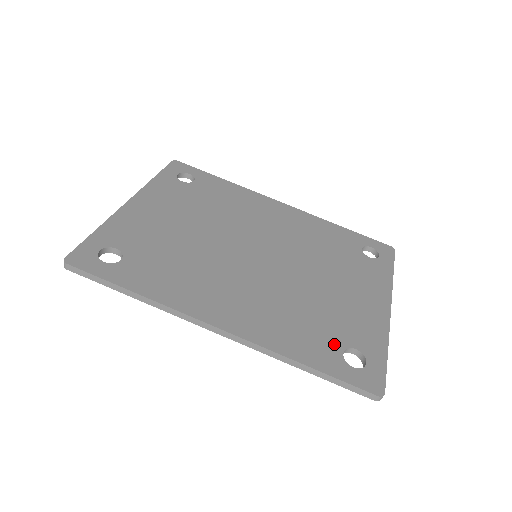
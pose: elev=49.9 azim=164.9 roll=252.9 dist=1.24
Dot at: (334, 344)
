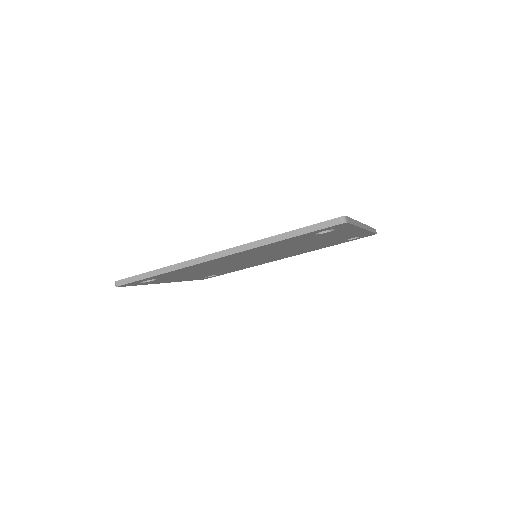
Dot at: occluded
